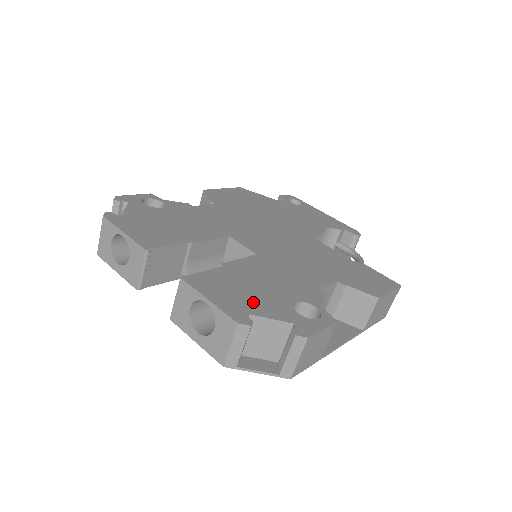
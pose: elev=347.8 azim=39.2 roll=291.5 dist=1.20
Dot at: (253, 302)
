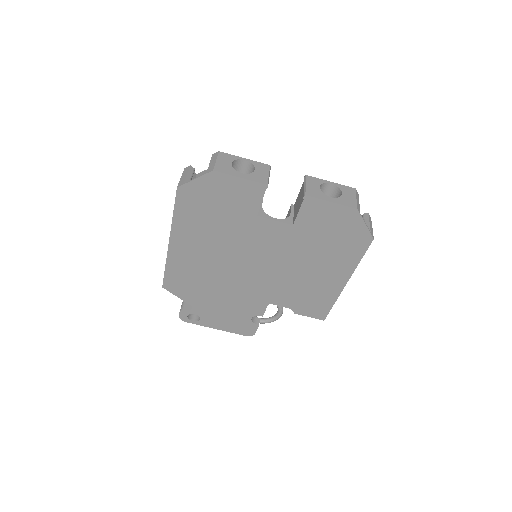
Dot at: occluded
